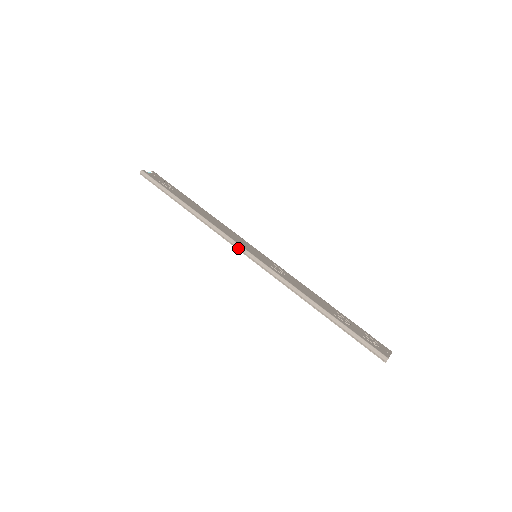
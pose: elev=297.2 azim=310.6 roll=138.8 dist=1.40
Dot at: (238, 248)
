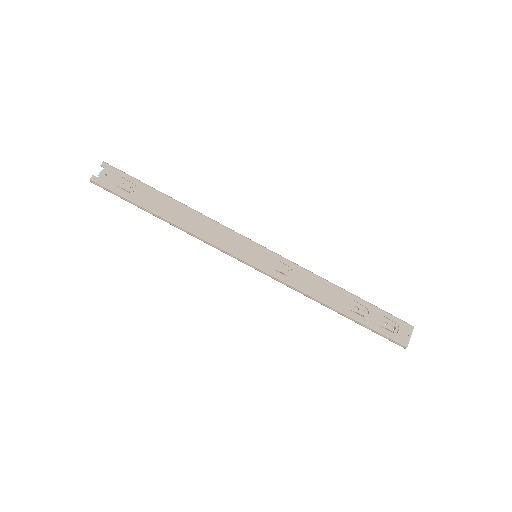
Dot at: occluded
